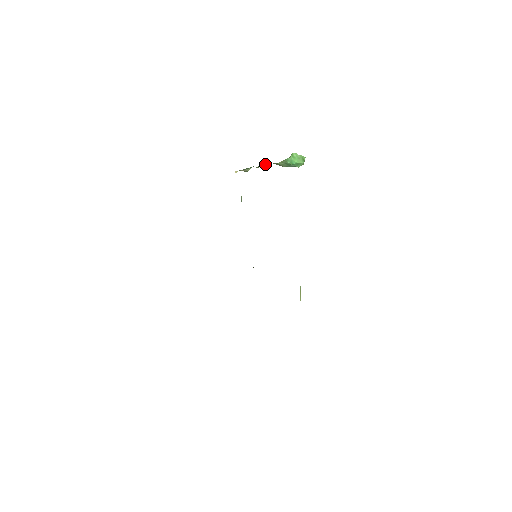
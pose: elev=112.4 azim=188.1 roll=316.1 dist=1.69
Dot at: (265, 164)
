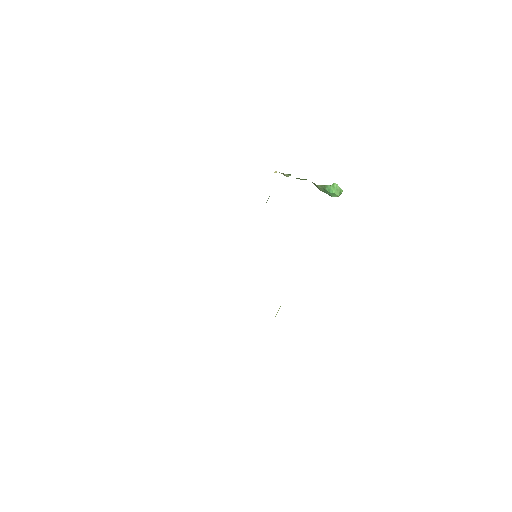
Dot at: (305, 179)
